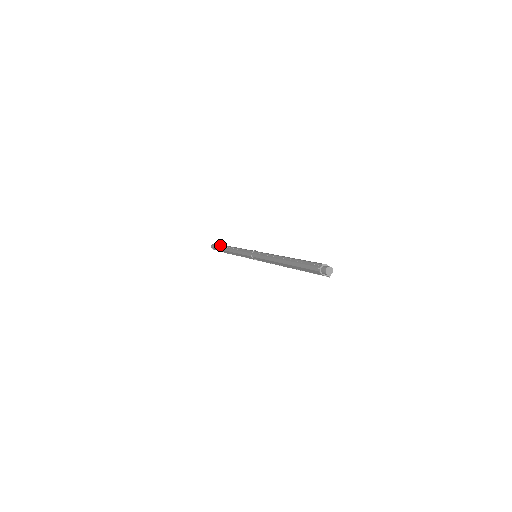
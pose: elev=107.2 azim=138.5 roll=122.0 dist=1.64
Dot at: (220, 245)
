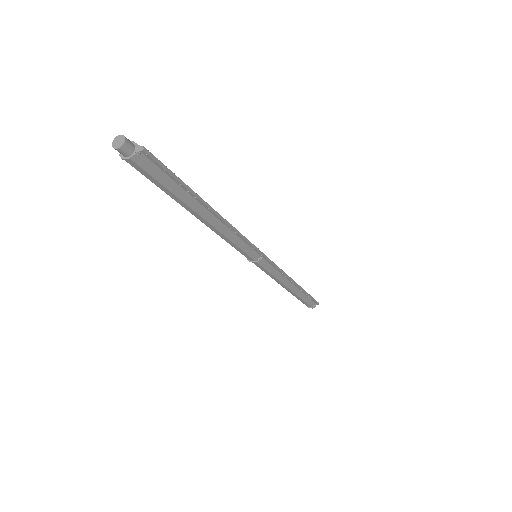
Dot at: occluded
